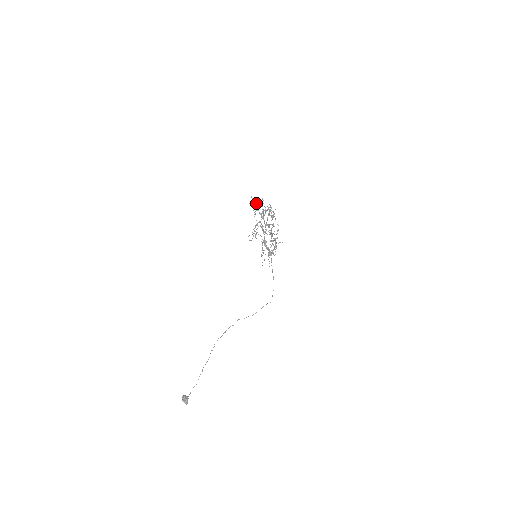
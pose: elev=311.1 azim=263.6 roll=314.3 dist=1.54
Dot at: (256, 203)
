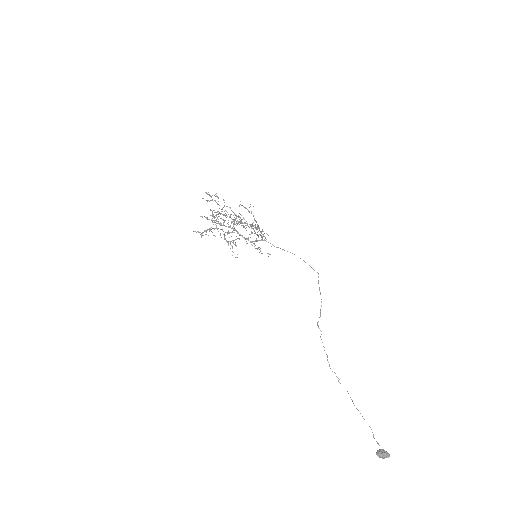
Dot at: (205, 230)
